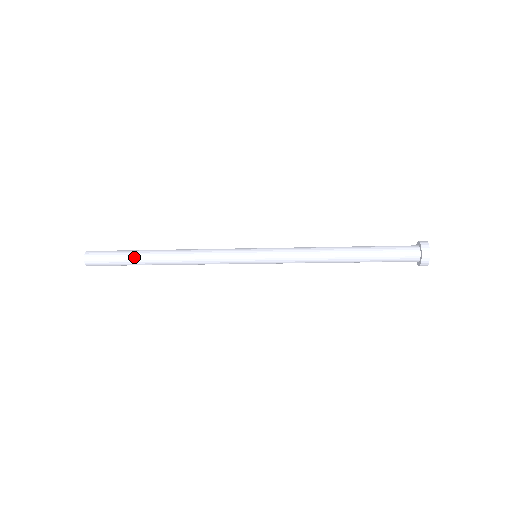
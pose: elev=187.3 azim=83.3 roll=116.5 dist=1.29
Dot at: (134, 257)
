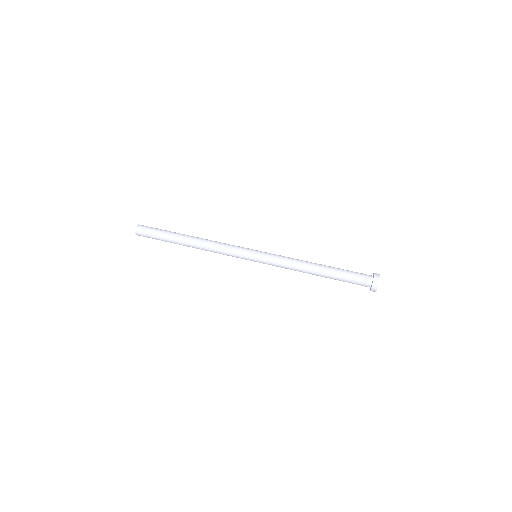
Dot at: occluded
